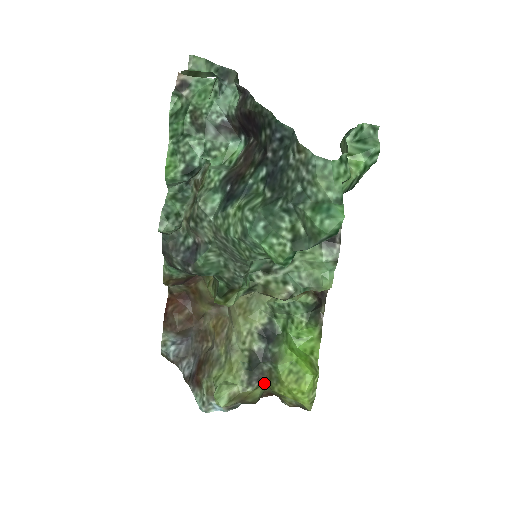
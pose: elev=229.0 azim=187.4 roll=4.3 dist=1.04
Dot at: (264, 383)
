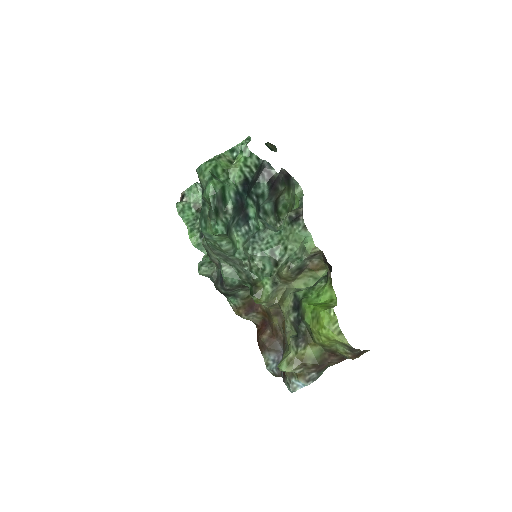
Dot at: (309, 341)
